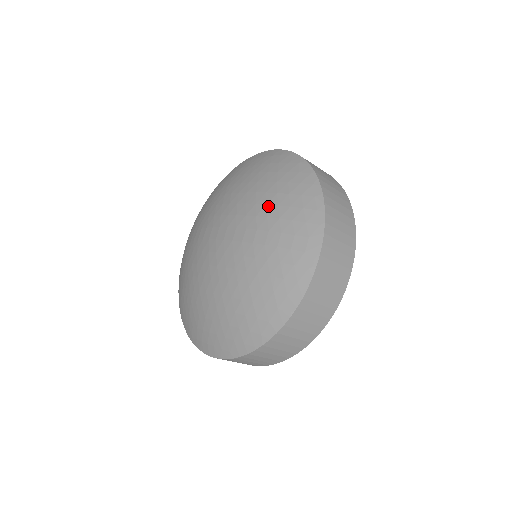
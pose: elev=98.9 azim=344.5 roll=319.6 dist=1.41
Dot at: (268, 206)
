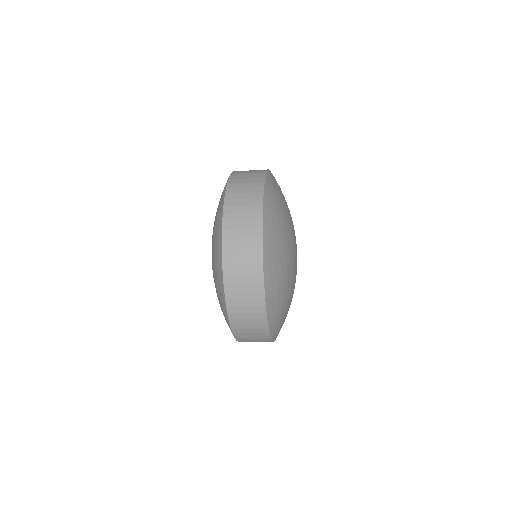
Dot at: occluded
